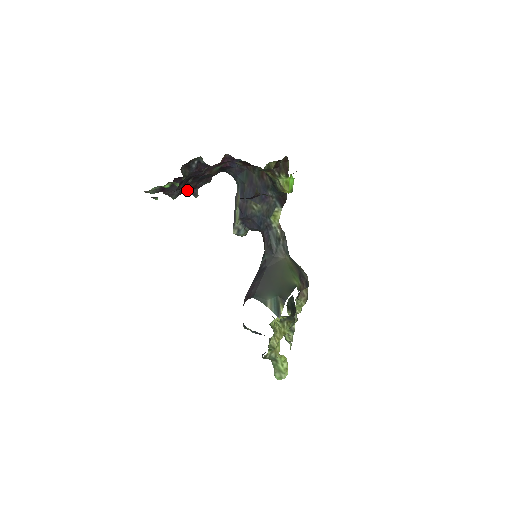
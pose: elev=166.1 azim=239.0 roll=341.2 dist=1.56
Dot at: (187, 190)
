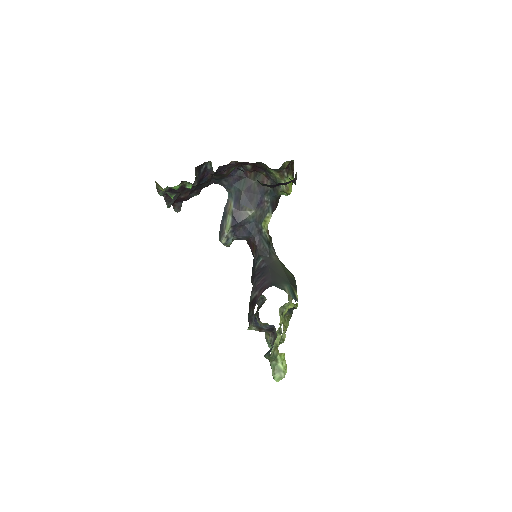
Dot at: (174, 203)
